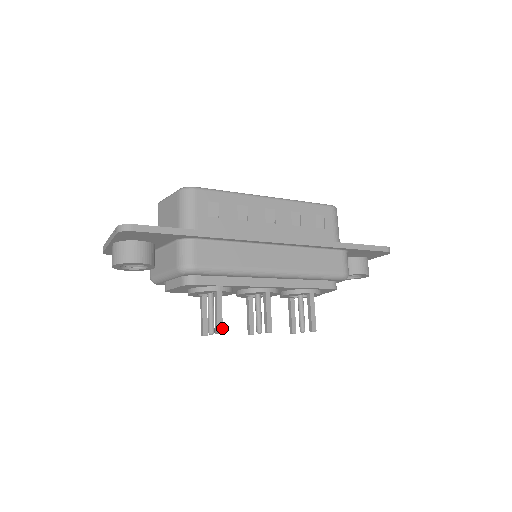
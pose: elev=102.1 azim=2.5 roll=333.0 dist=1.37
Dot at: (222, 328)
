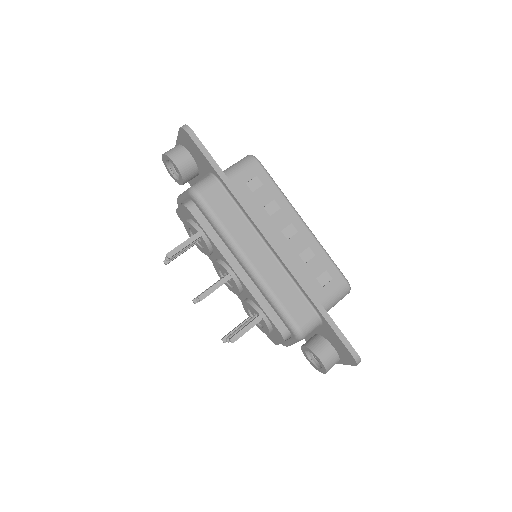
Dot at: (173, 255)
